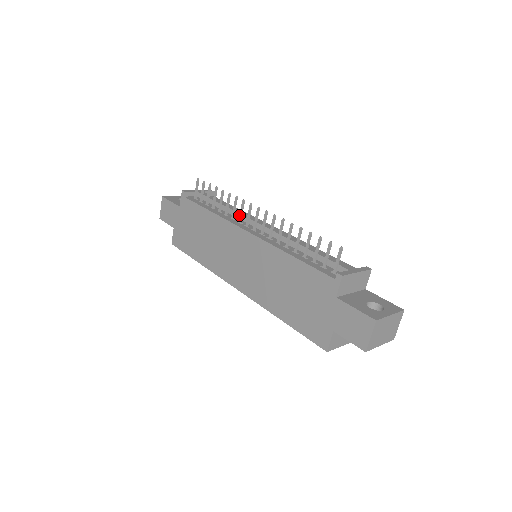
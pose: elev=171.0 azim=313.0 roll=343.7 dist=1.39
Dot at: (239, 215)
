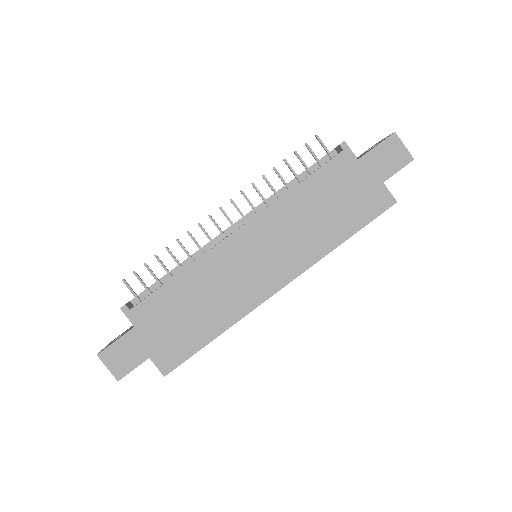
Dot at: occluded
